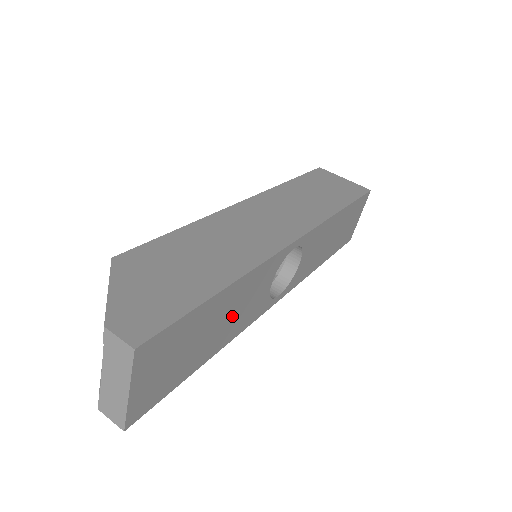
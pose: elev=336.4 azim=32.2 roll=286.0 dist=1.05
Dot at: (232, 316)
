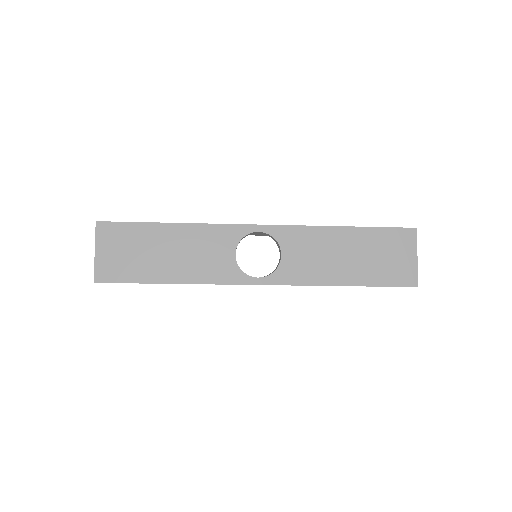
Dot at: (186, 256)
